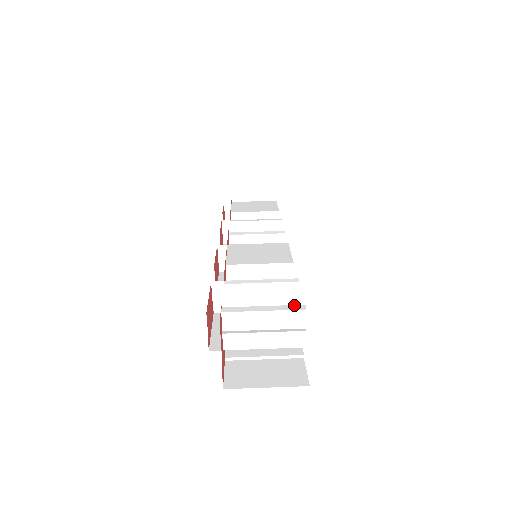
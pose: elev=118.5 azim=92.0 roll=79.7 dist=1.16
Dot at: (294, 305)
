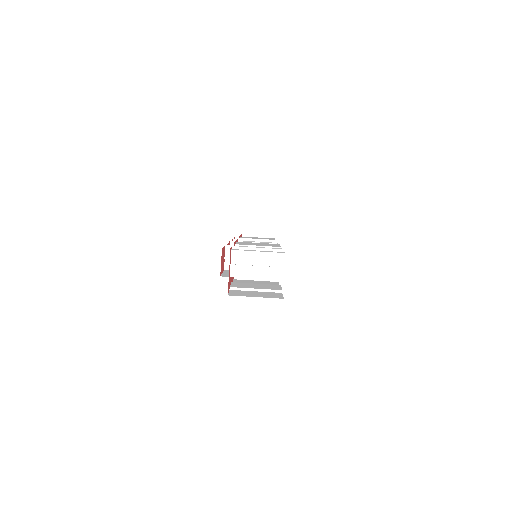
Dot at: (278, 252)
